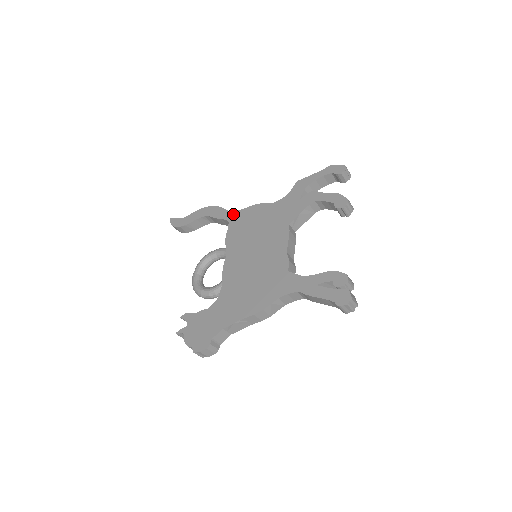
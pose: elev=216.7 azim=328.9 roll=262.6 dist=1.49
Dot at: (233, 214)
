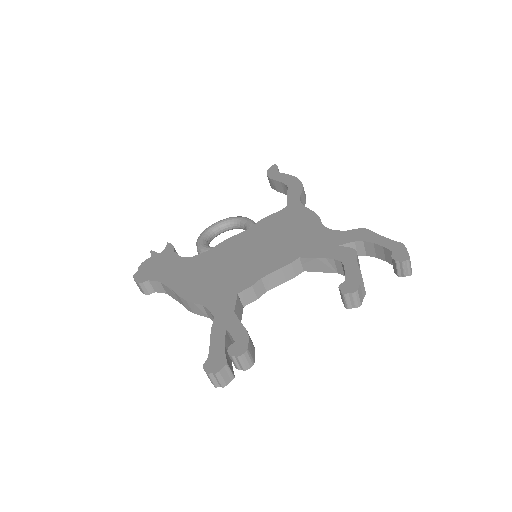
Dot at: (297, 204)
